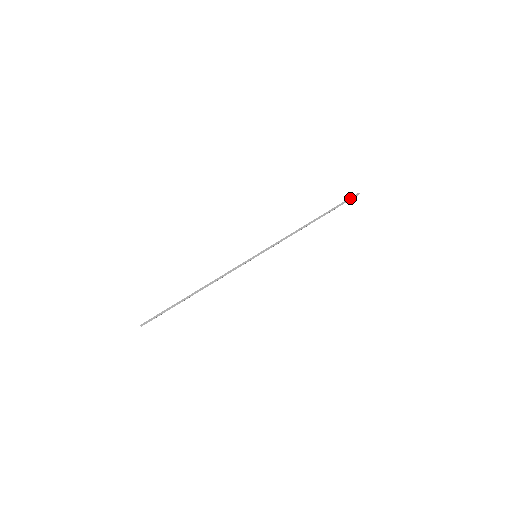
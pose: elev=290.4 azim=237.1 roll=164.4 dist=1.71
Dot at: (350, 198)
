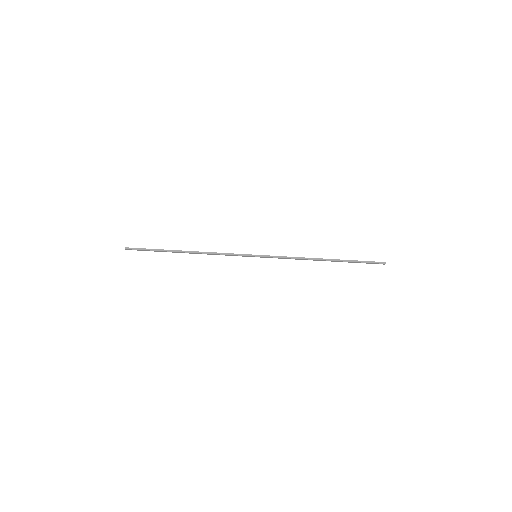
Dot at: (374, 263)
